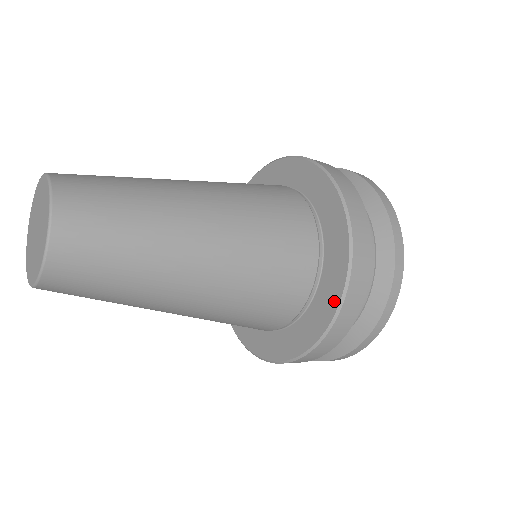
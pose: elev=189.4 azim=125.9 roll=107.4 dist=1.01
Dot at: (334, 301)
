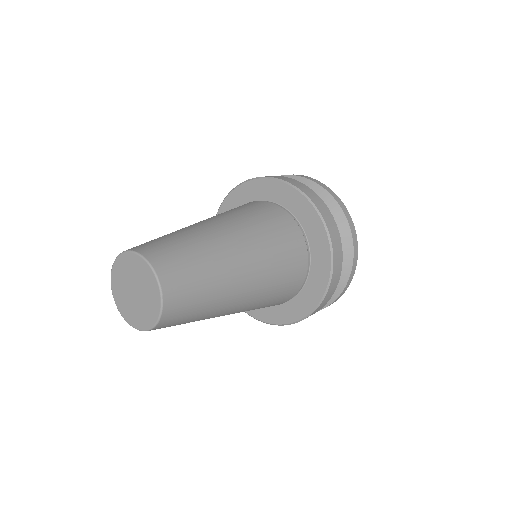
Dot at: (327, 261)
